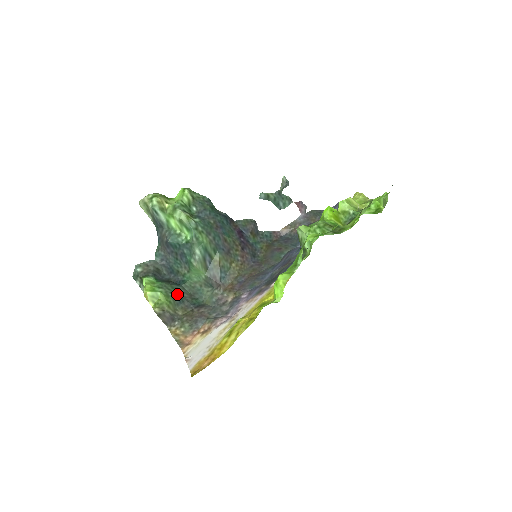
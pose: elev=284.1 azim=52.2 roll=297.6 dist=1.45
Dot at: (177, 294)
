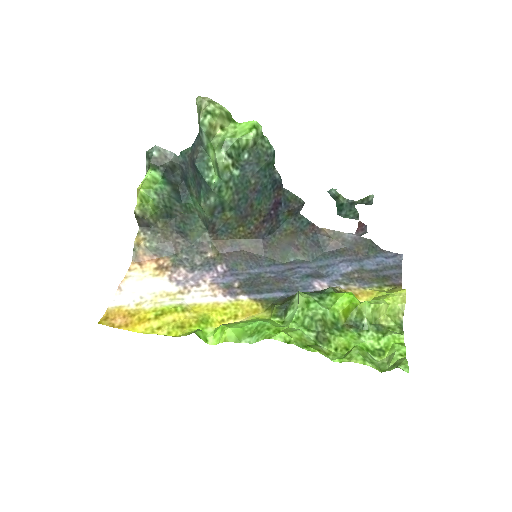
Dot at: (169, 209)
